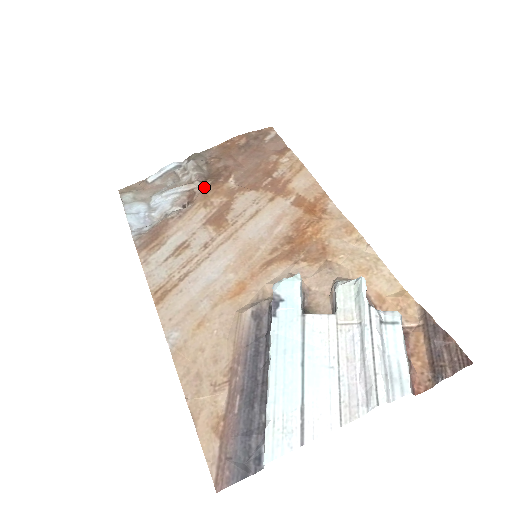
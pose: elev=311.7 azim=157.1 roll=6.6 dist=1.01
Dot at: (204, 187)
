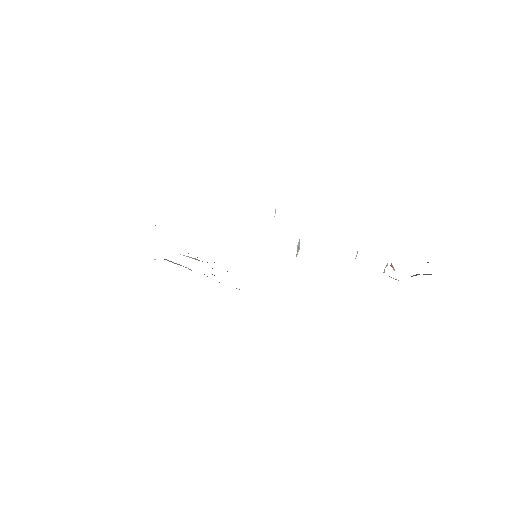
Dot at: occluded
